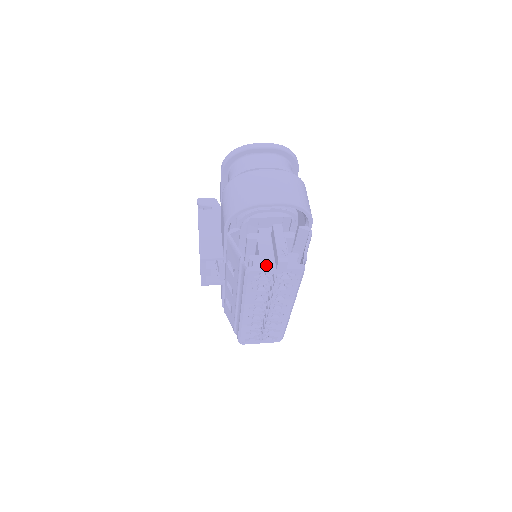
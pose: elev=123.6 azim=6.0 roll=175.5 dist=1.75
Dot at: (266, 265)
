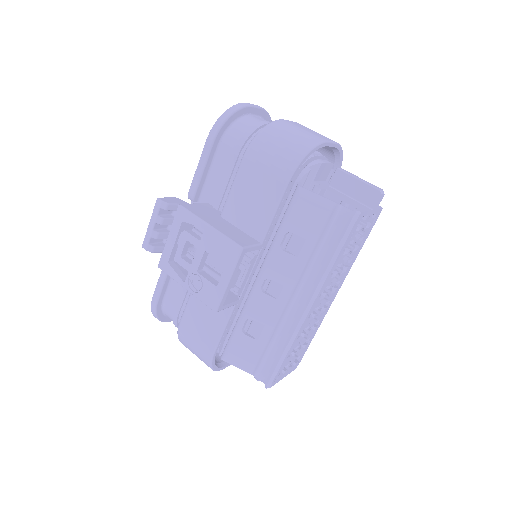
Dot at: (362, 207)
